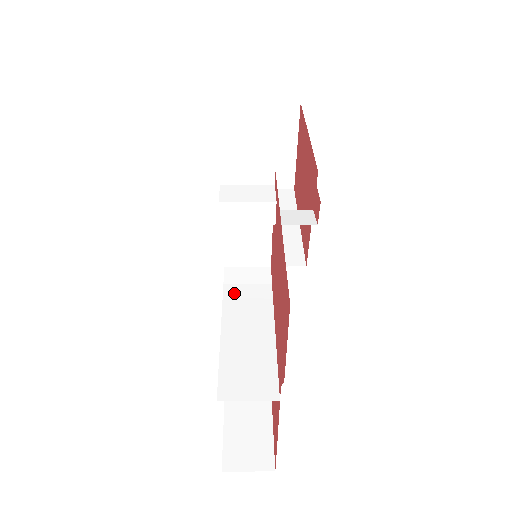
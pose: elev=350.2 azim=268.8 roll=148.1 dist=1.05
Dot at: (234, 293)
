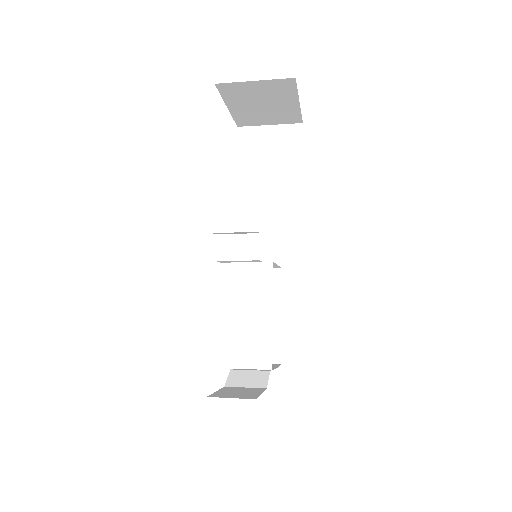
Dot at: (244, 272)
